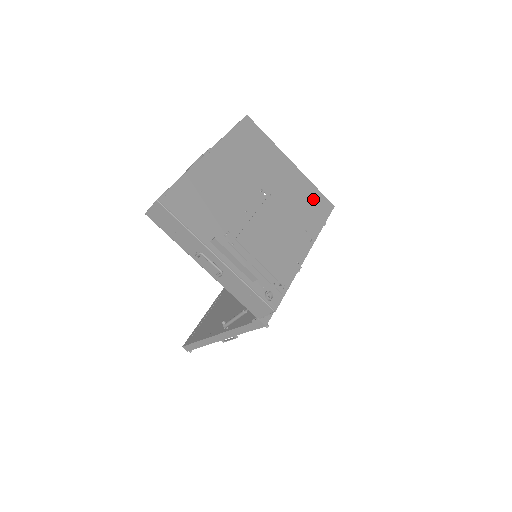
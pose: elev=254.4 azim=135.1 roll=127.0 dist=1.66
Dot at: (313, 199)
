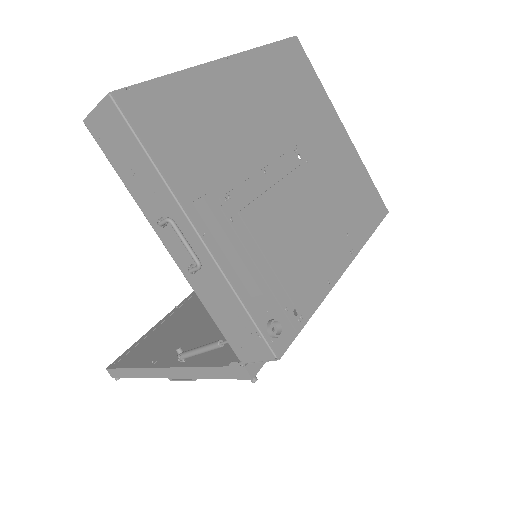
Dot at: (363, 191)
